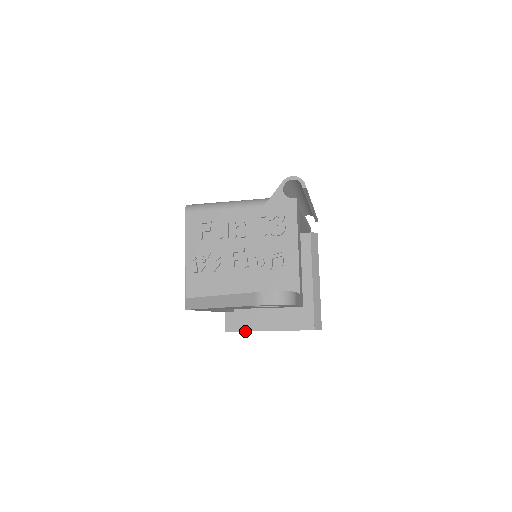
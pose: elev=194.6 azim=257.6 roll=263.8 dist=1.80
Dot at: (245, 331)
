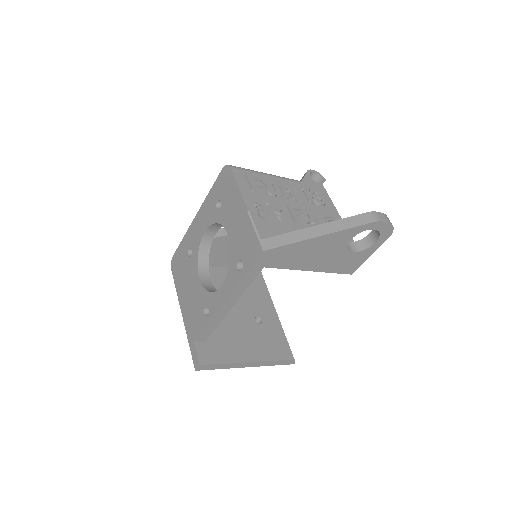
Dot at: (224, 363)
